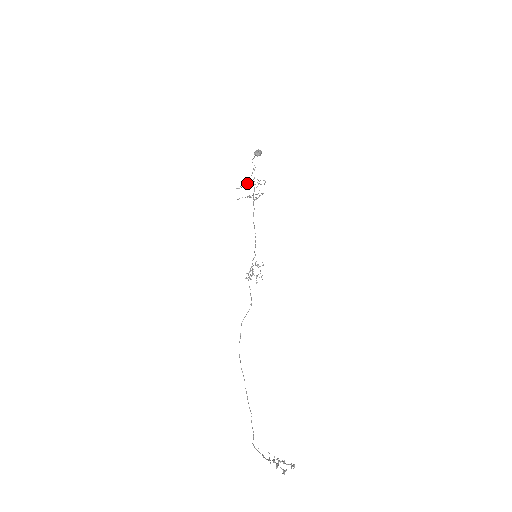
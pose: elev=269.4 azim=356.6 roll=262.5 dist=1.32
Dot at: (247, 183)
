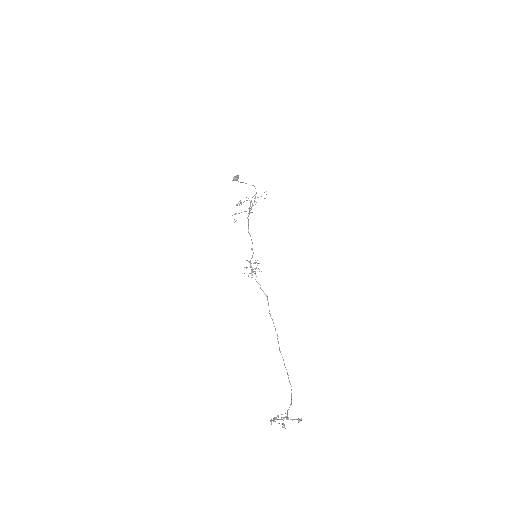
Dot at: (237, 205)
